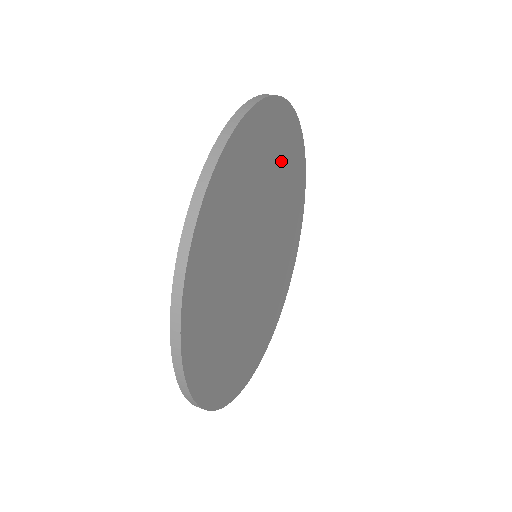
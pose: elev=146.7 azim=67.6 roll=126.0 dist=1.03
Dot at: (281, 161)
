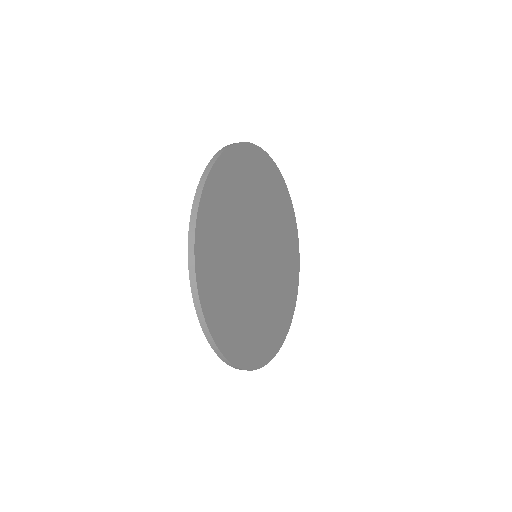
Dot at: (245, 185)
